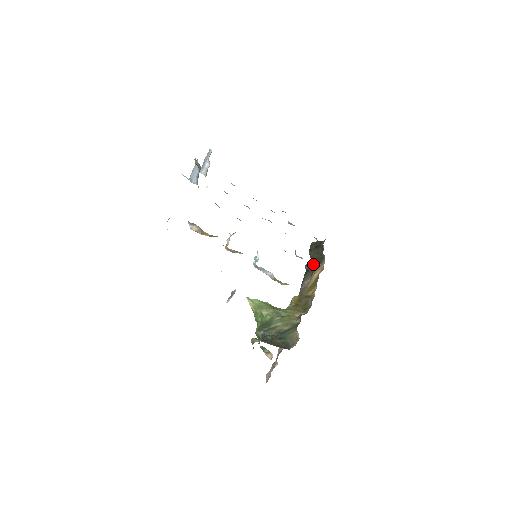
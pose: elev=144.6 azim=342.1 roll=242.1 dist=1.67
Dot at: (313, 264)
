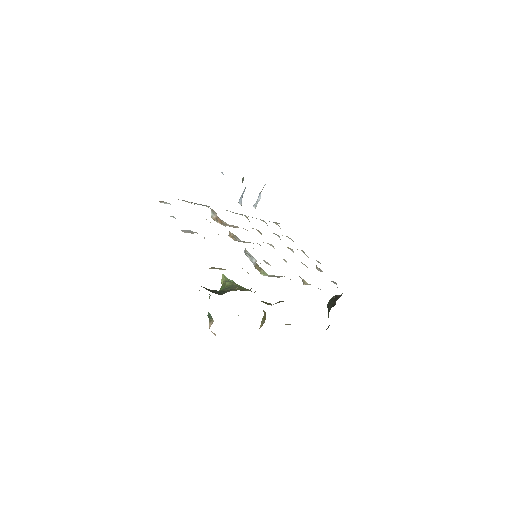
Dot at: (328, 315)
